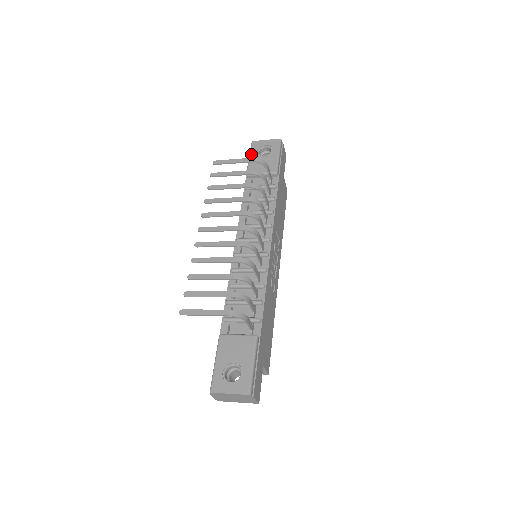
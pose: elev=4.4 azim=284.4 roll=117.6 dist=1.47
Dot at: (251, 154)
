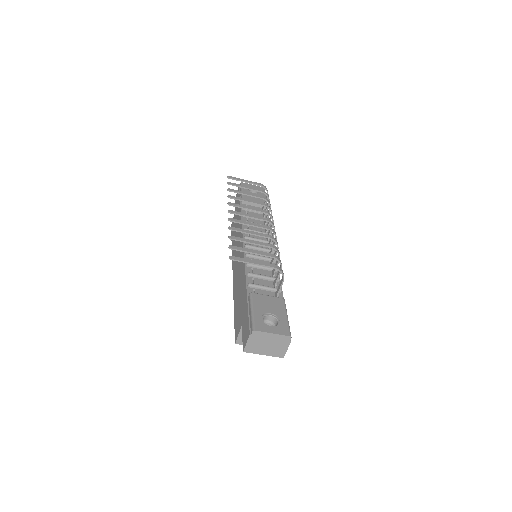
Dot at: (243, 189)
